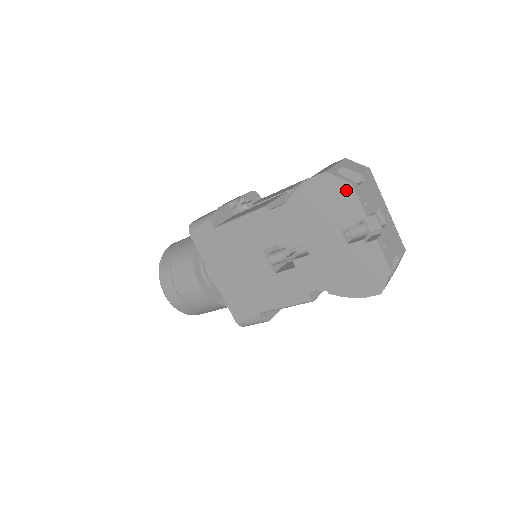
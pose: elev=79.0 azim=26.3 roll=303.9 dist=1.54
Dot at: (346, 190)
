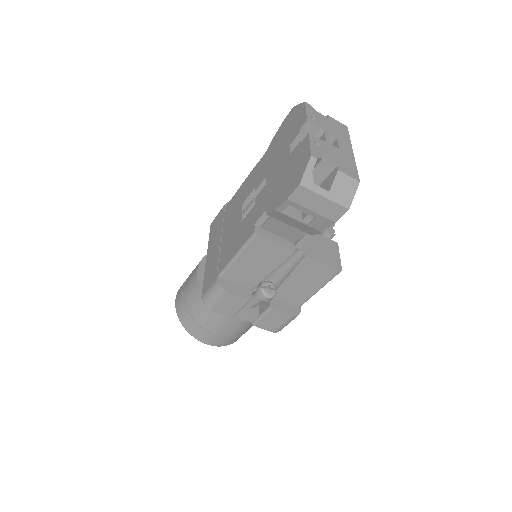
Dot at: (301, 110)
